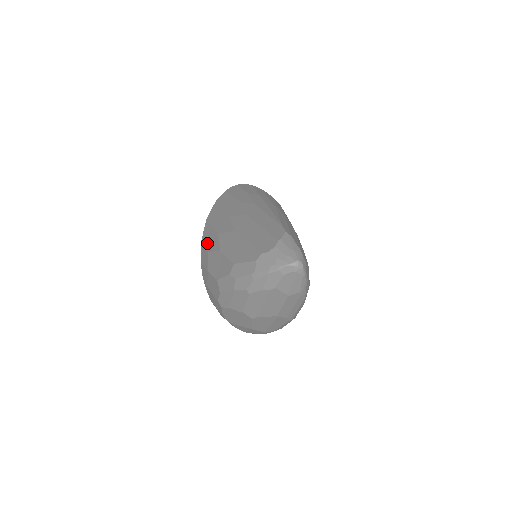
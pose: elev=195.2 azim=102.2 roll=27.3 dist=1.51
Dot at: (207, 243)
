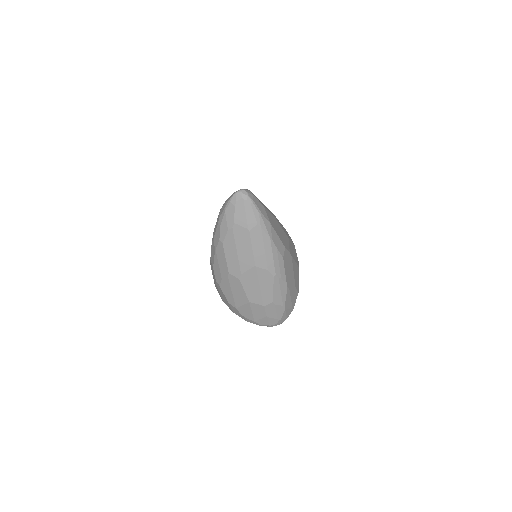
Dot at: occluded
